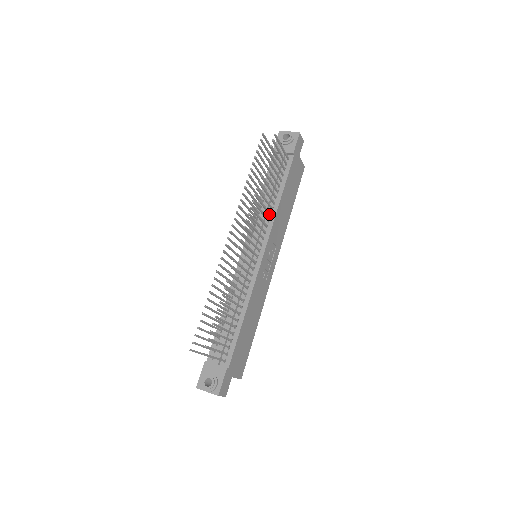
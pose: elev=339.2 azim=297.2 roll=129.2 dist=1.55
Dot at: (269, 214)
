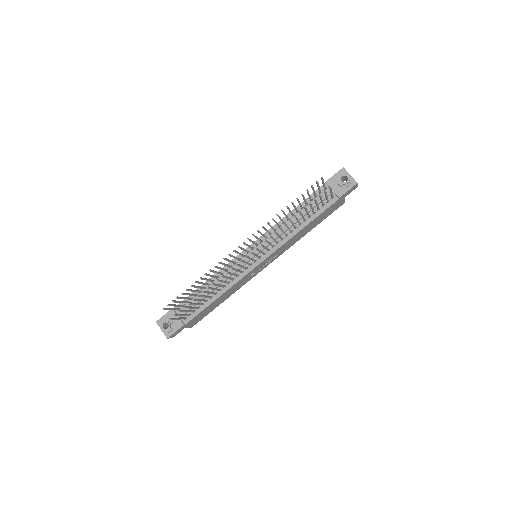
Dot at: (286, 235)
